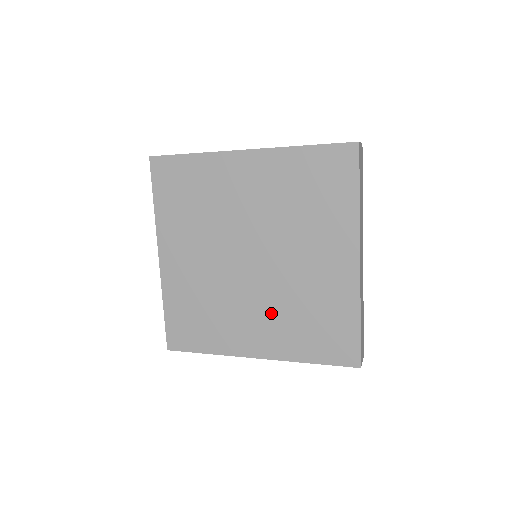
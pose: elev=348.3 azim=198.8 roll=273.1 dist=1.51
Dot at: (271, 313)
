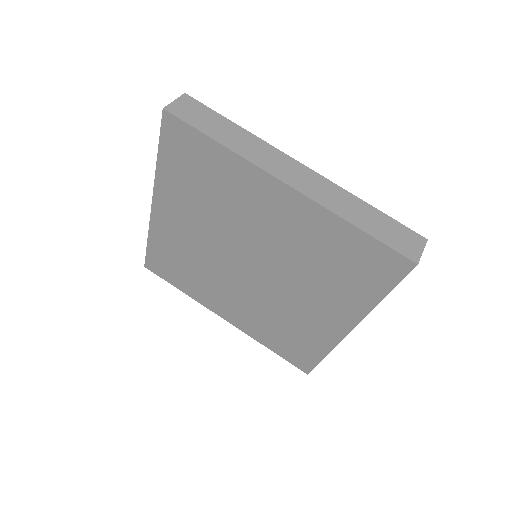
Dot at: (250, 306)
